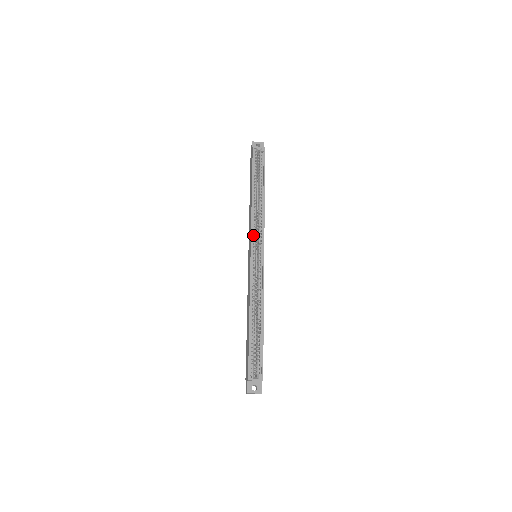
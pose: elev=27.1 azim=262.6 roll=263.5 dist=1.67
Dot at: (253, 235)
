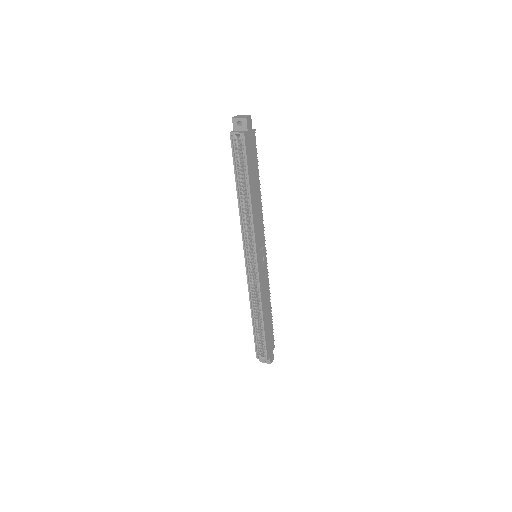
Dot at: (245, 243)
